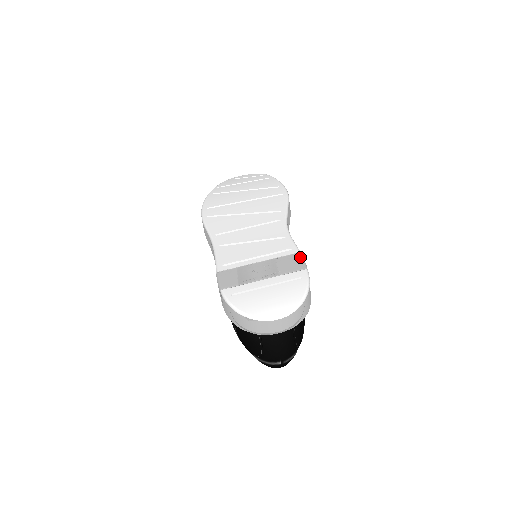
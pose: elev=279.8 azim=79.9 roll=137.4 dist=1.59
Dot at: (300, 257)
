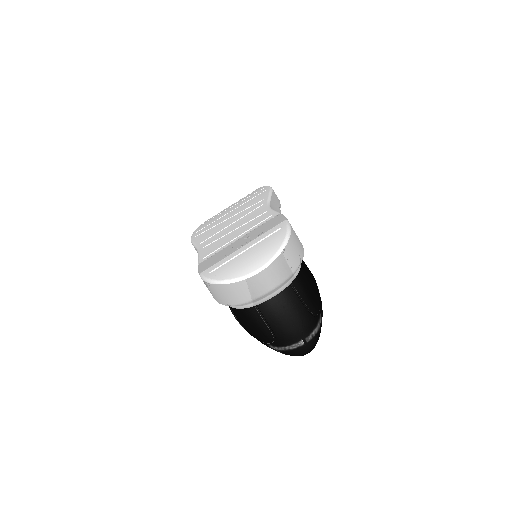
Dot at: (279, 216)
